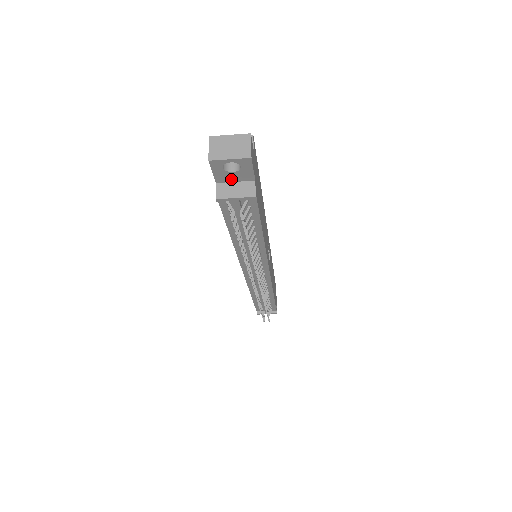
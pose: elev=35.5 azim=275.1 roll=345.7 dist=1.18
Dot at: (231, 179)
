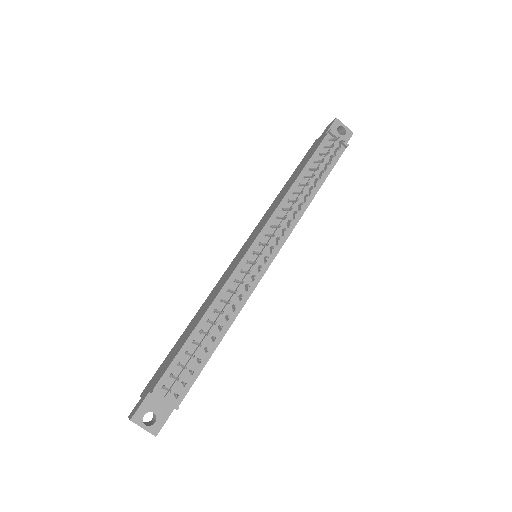
Dot at: occluded
